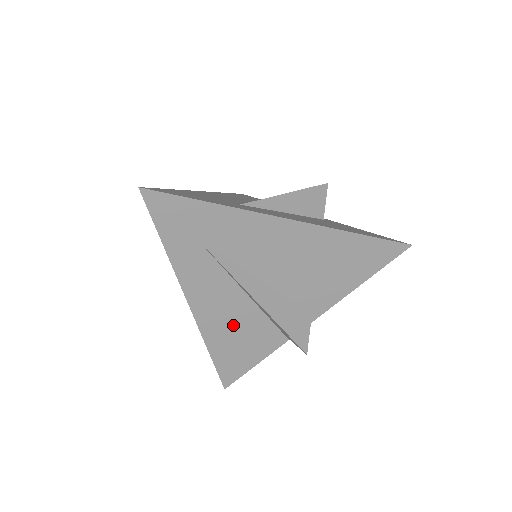
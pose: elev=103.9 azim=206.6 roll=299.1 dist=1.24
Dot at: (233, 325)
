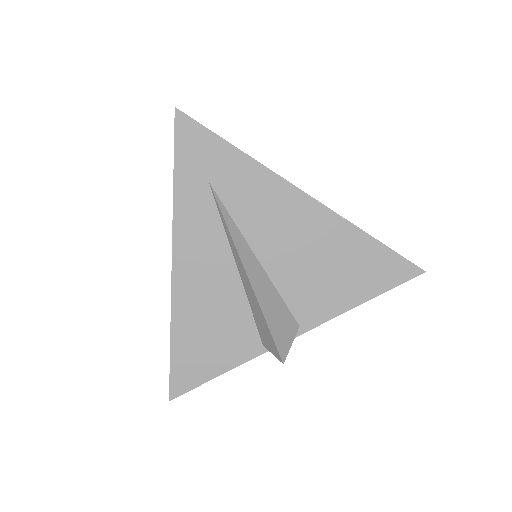
Dot at: (210, 307)
